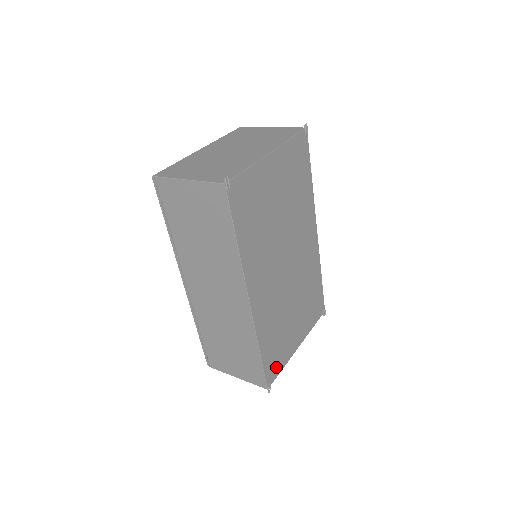
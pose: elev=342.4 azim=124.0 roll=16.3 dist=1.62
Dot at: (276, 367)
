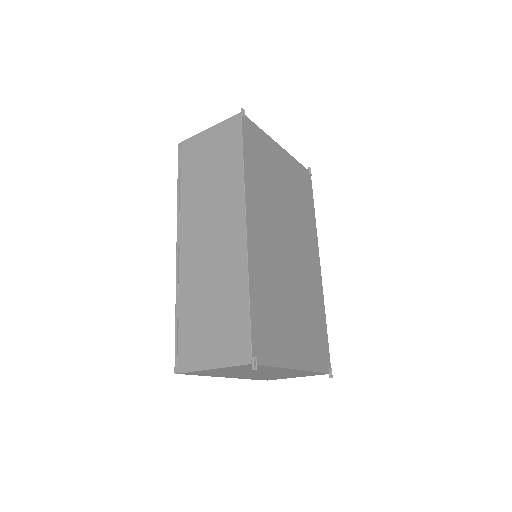
Dot at: (266, 350)
